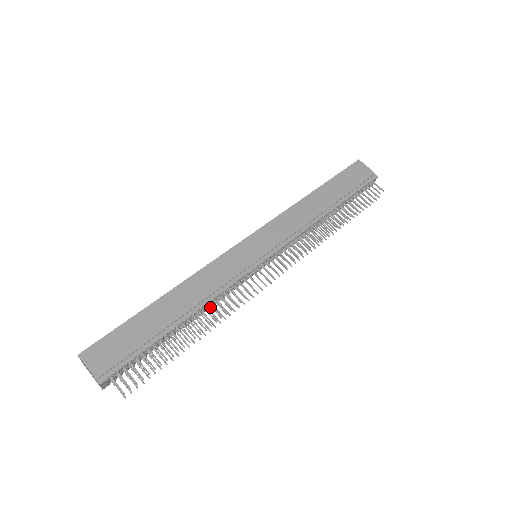
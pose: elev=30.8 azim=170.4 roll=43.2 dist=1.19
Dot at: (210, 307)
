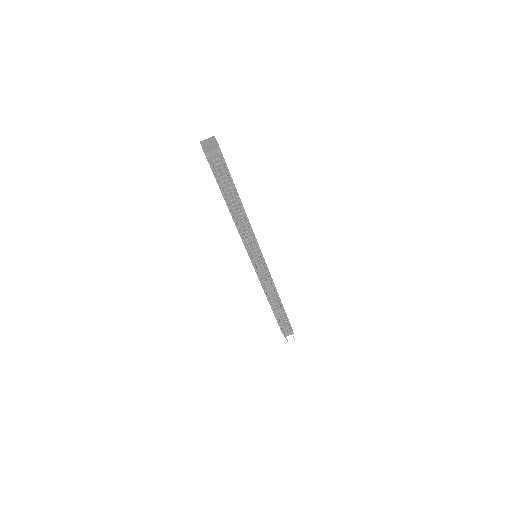
Dot at: (239, 227)
